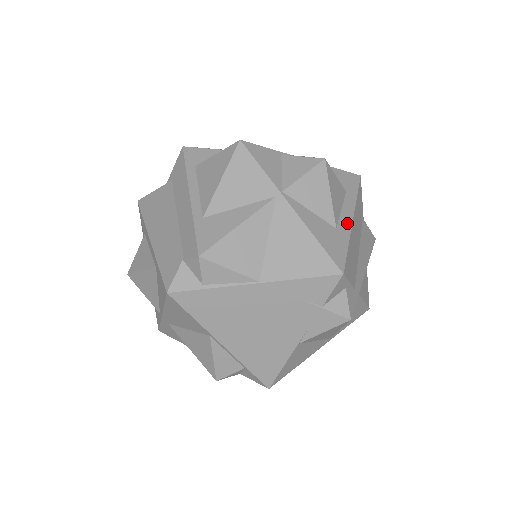
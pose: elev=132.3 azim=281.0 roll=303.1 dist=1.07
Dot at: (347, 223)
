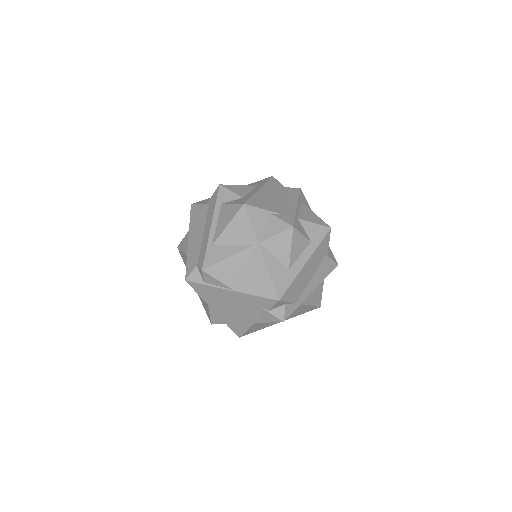
Dot at: (300, 266)
